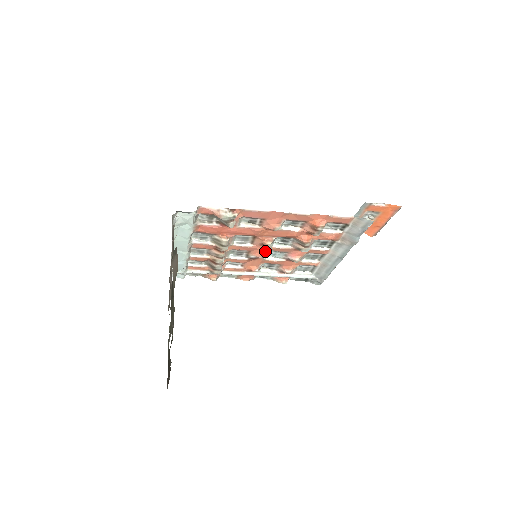
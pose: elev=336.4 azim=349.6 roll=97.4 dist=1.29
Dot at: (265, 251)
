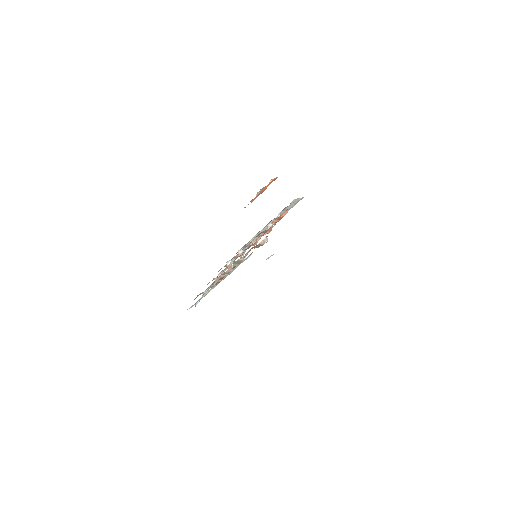
Dot at: occluded
